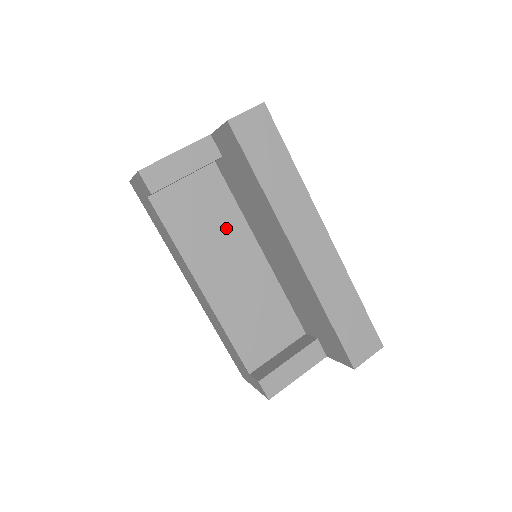
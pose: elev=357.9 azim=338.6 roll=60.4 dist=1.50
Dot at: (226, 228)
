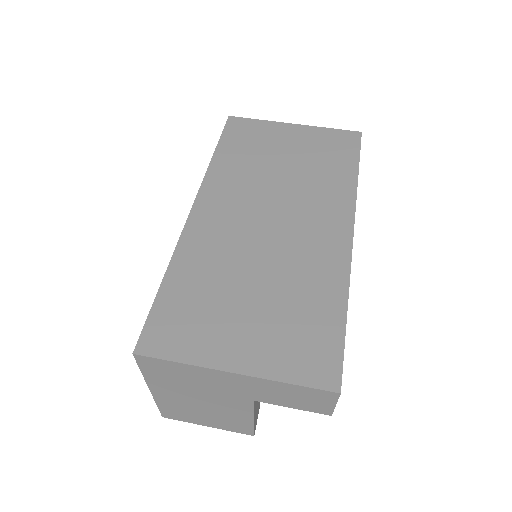
Dot at: occluded
